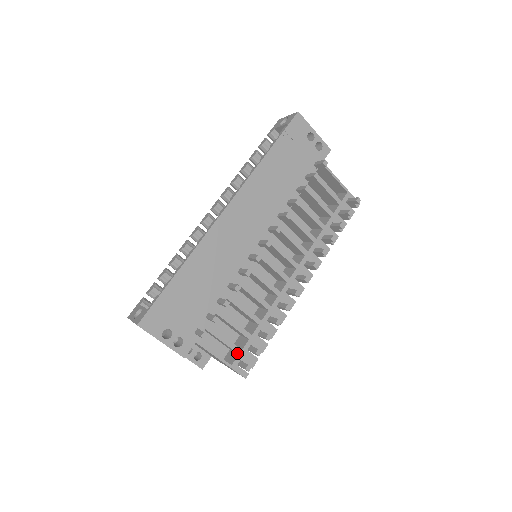
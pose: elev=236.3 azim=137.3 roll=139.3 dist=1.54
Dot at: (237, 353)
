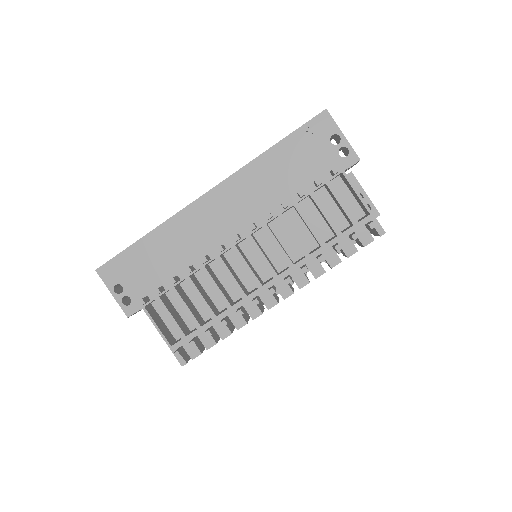
Dot at: (182, 337)
